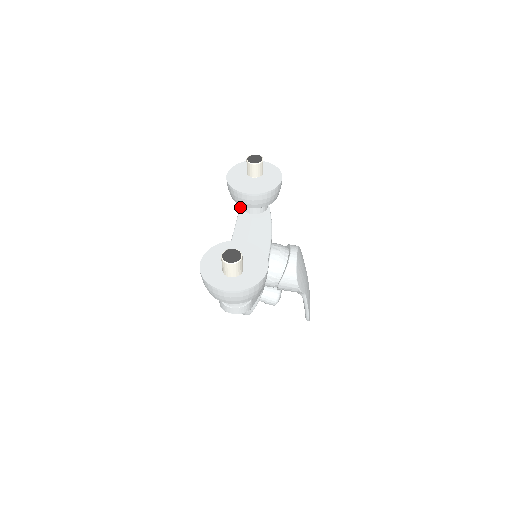
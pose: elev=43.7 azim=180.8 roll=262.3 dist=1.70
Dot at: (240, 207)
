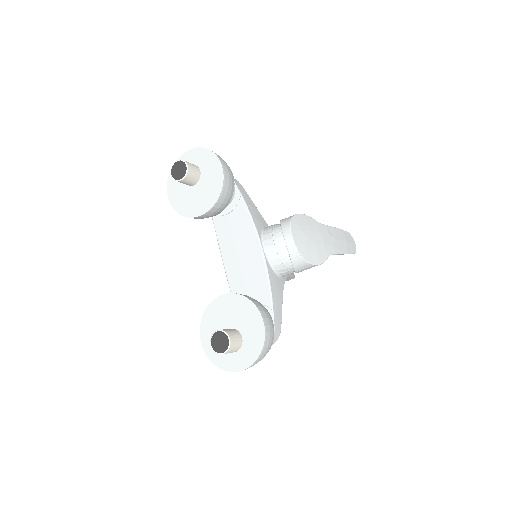
Dot at: occluded
